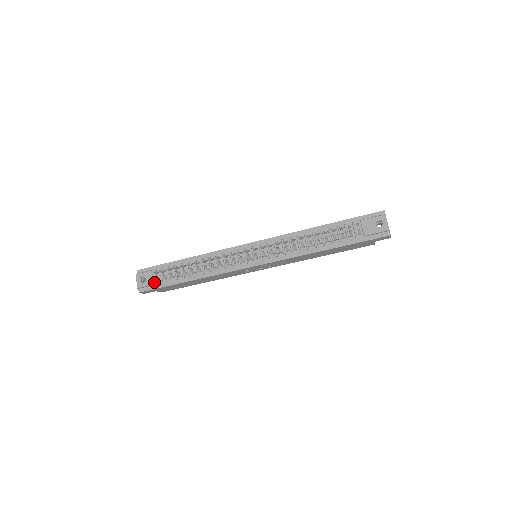
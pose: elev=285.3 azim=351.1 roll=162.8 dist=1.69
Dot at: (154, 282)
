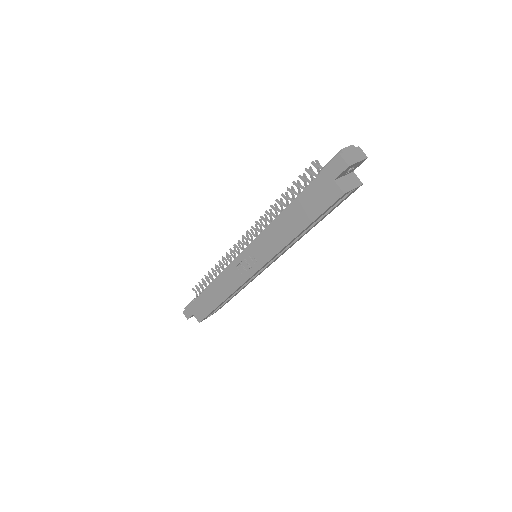
Dot at: (193, 299)
